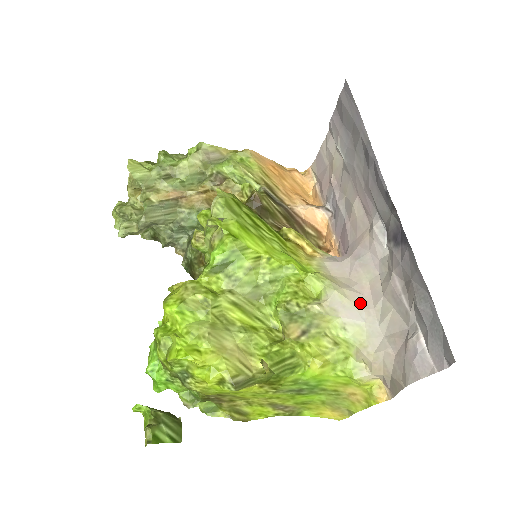
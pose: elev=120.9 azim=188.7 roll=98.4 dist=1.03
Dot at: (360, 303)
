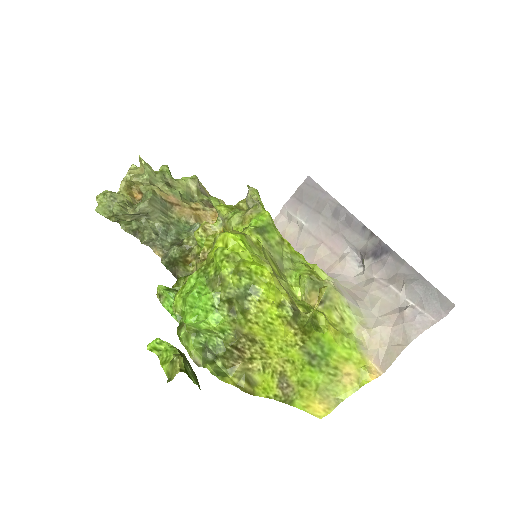
Dot at: (352, 296)
